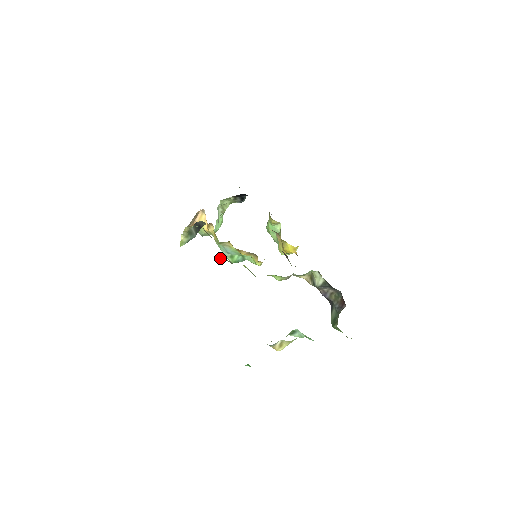
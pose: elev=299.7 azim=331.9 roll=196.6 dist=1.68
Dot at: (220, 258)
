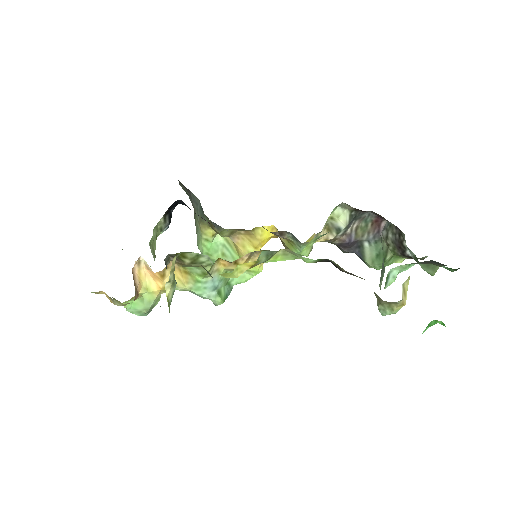
Dot at: (236, 277)
